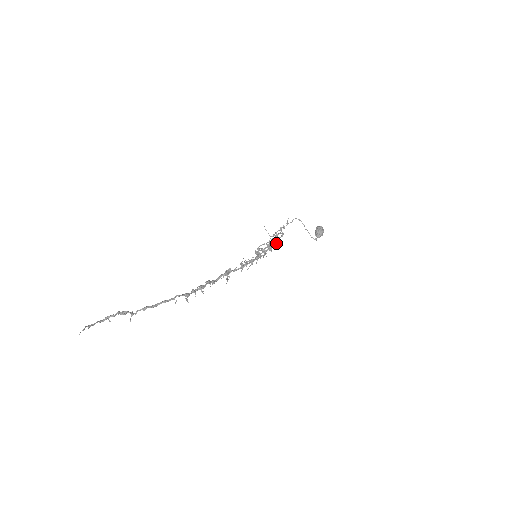
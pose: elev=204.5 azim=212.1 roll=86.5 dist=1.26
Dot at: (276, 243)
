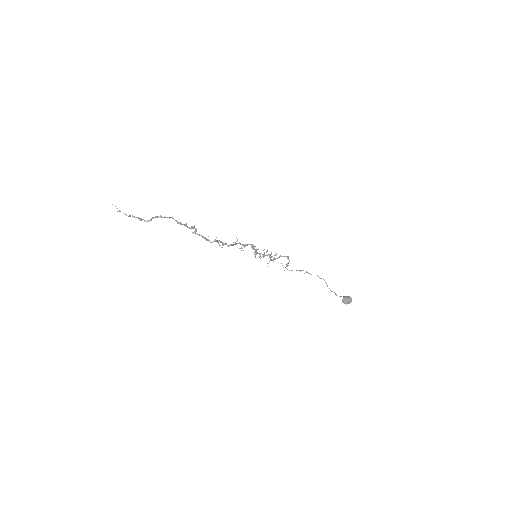
Dot at: occluded
